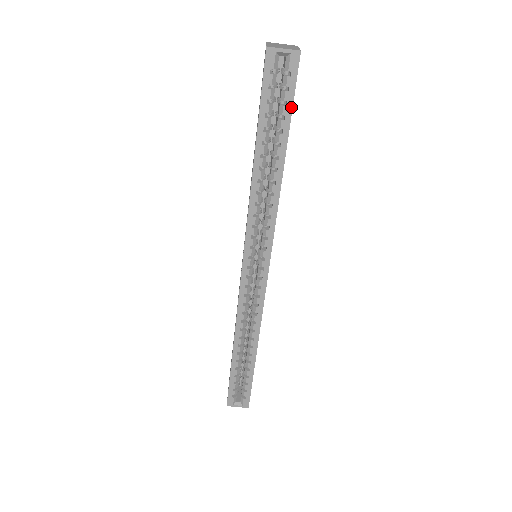
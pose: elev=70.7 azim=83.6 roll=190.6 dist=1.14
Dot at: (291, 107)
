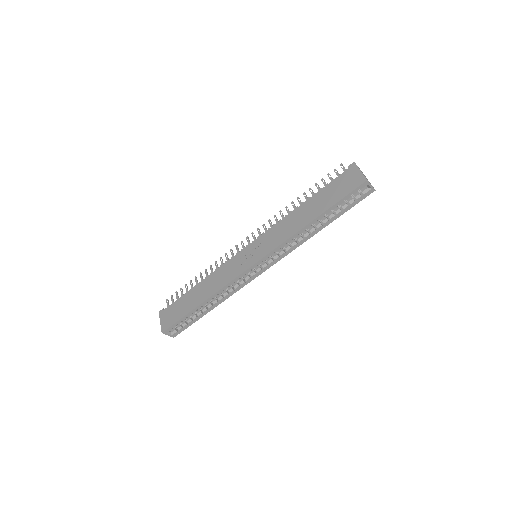
Dot at: (350, 208)
